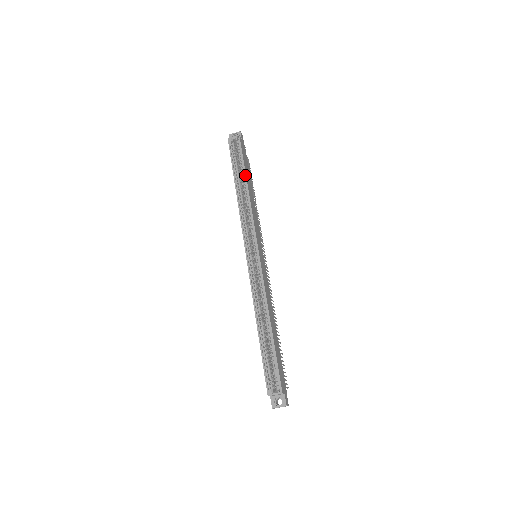
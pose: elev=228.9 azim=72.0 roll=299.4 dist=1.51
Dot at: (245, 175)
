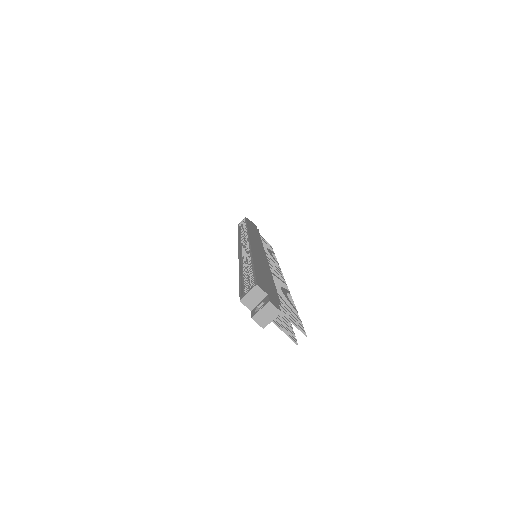
Dot at: (246, 224)
